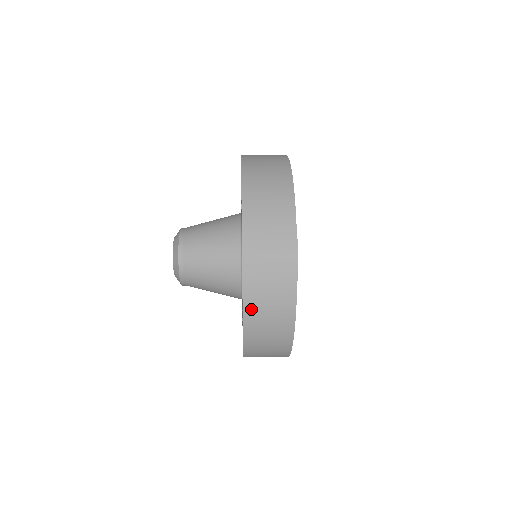
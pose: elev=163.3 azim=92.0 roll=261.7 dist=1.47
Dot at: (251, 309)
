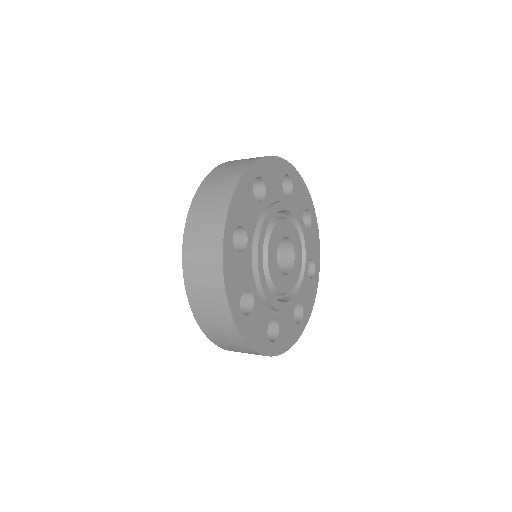
Dot at: (205, 186)
